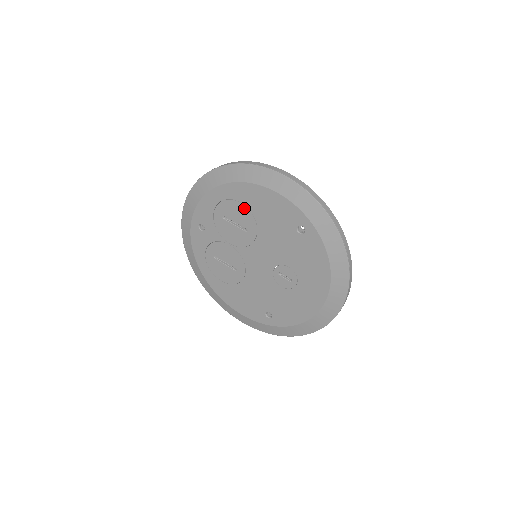
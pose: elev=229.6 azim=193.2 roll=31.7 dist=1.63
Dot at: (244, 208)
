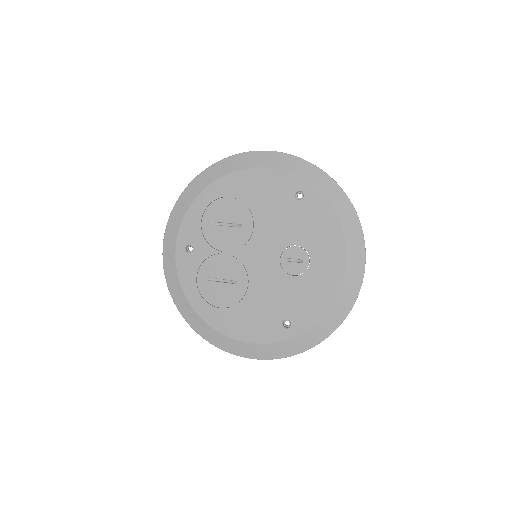
Dot at: (234, 201)
